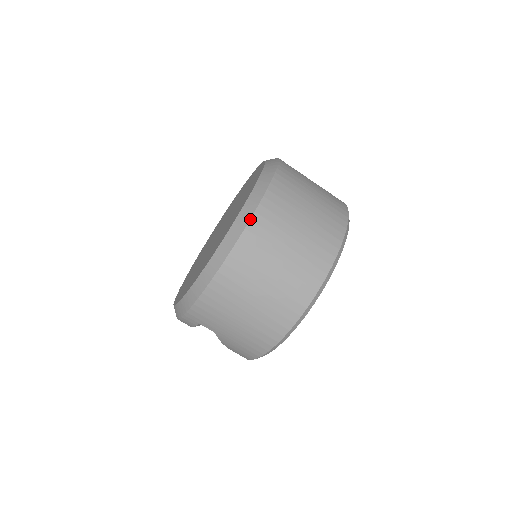
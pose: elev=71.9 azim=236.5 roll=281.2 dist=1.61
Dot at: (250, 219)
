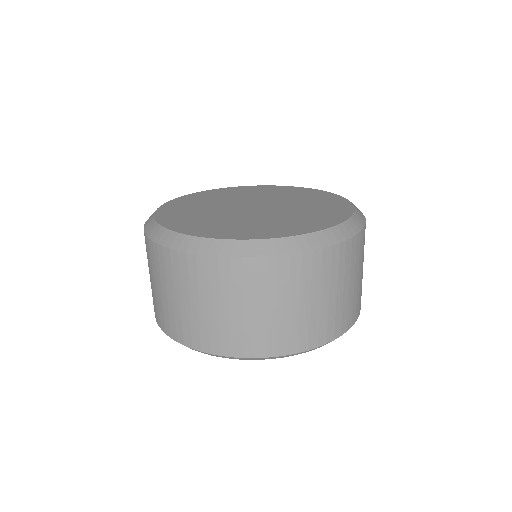
Dot at: (187, 252)
